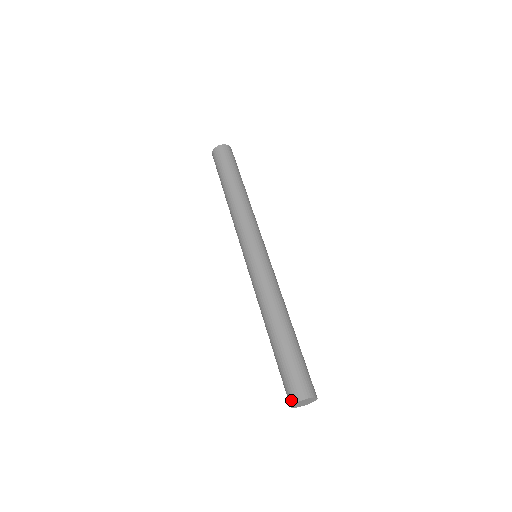
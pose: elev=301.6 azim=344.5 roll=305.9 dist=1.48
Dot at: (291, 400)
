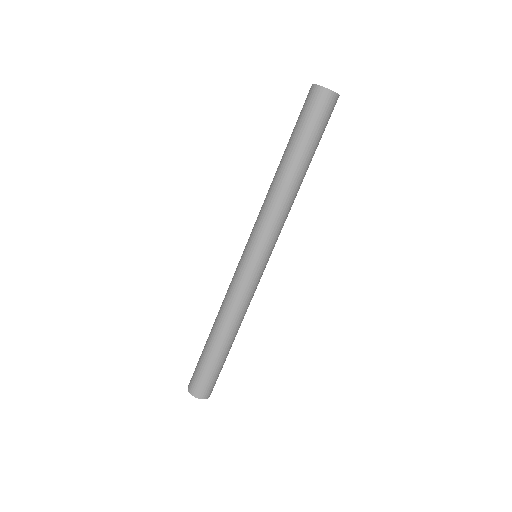
Dot at: occluded
